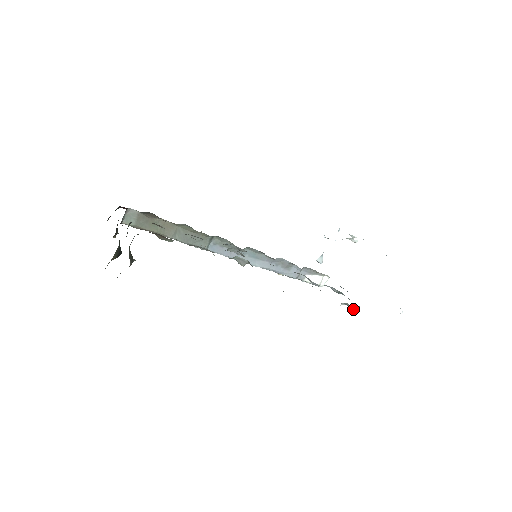
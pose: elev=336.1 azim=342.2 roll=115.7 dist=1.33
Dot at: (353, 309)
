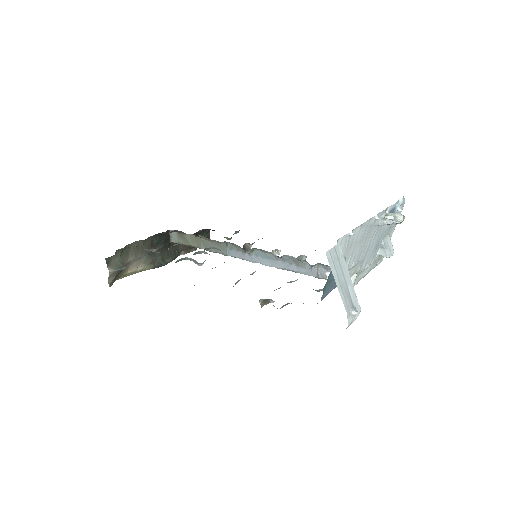
Dot at: occluded
